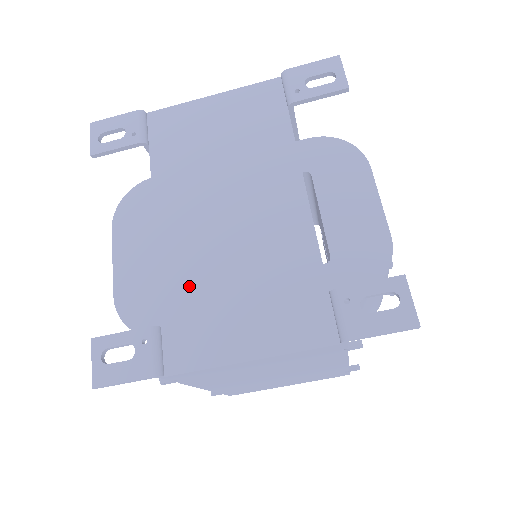
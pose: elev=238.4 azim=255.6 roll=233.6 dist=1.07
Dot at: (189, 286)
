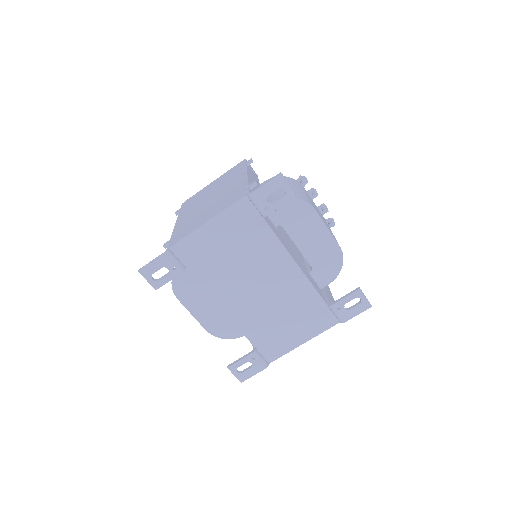
Dot at: (259, 328)
